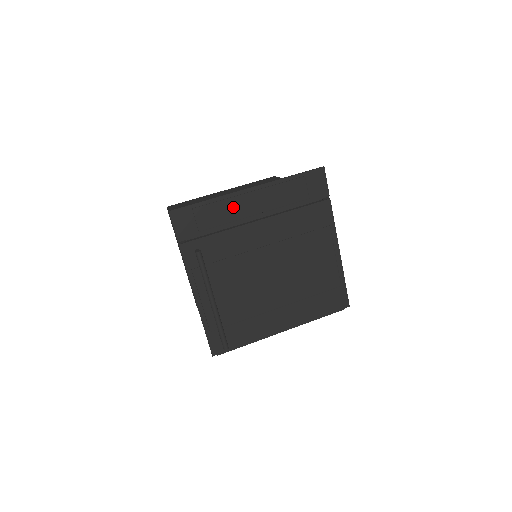
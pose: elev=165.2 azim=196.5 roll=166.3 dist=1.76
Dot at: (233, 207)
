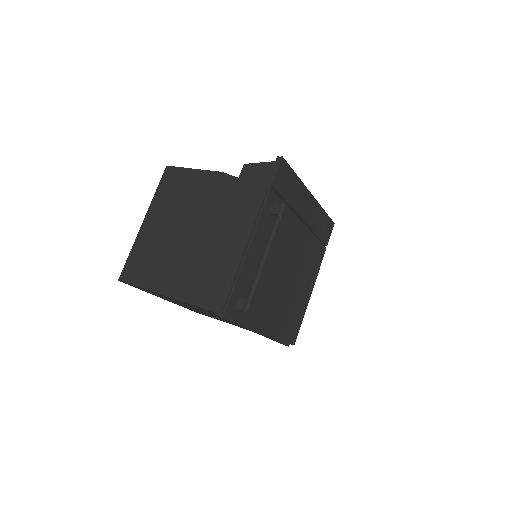
Dot at: (301, 197)
